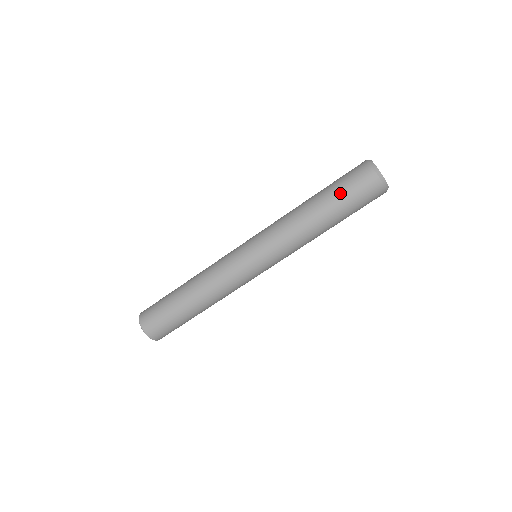
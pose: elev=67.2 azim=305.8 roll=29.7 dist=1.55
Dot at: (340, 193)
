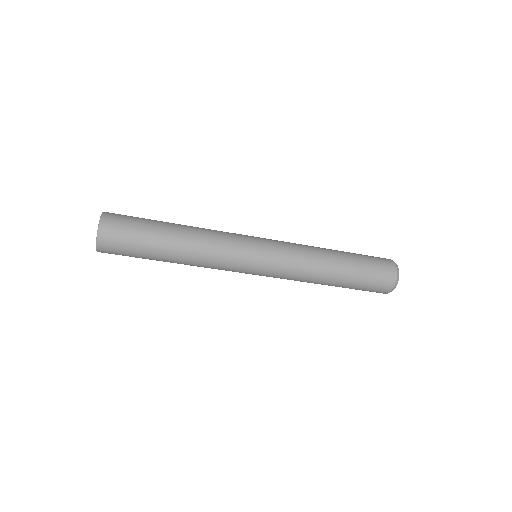
Dot at: (363, 273)
